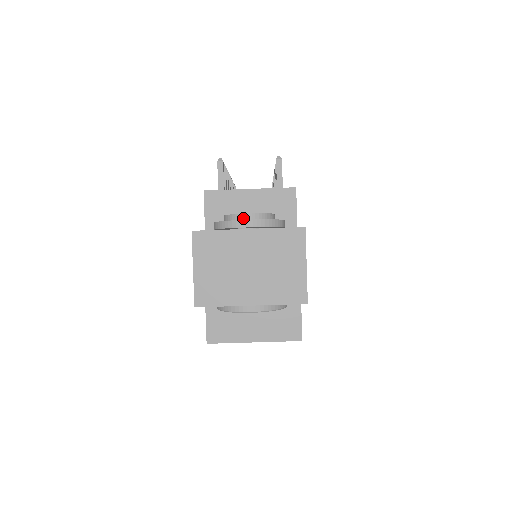
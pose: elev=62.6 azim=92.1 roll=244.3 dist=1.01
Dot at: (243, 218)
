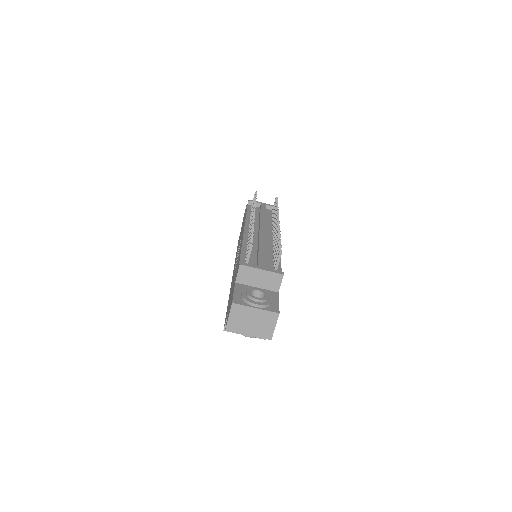
Dot at: (255, 300)
